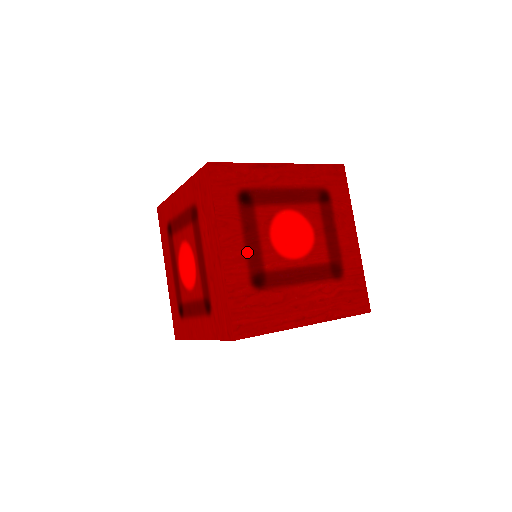
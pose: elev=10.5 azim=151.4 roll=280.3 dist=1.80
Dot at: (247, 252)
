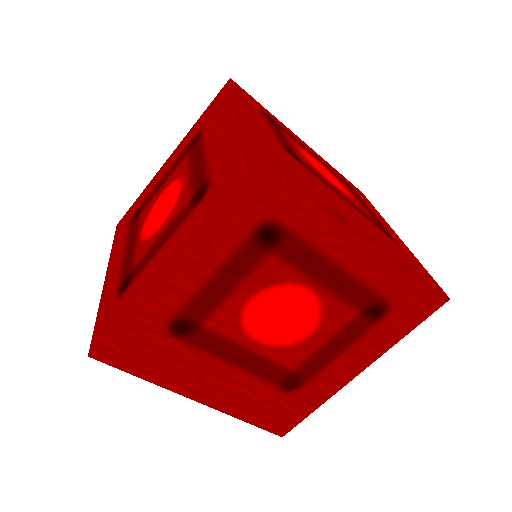
Dot at: (275, 133)
